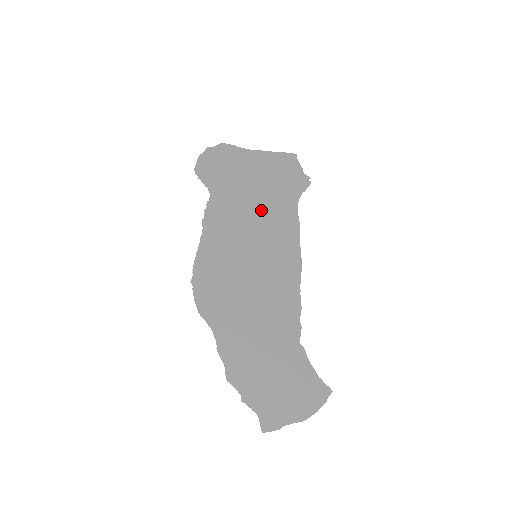
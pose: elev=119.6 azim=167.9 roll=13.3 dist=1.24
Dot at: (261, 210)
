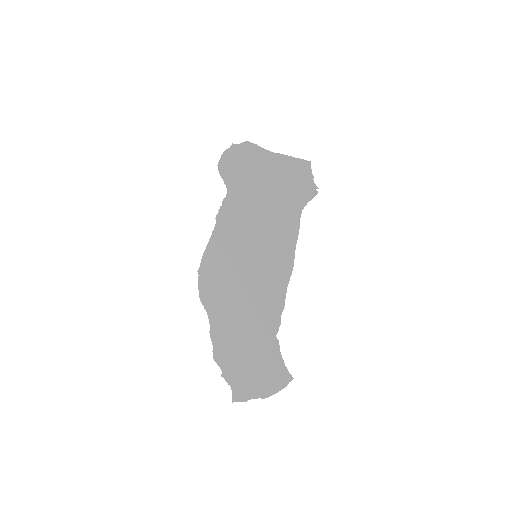
Dot at: (269, 213)
